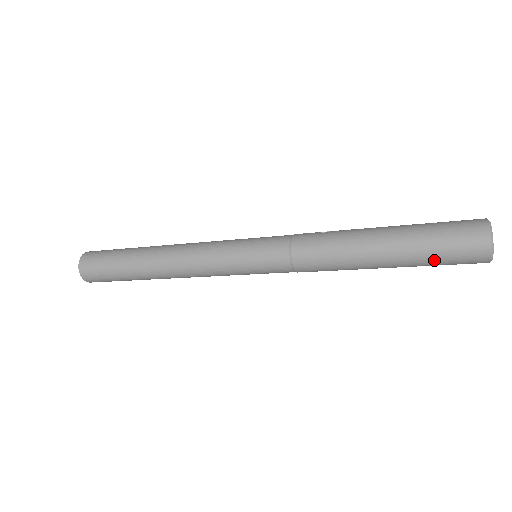
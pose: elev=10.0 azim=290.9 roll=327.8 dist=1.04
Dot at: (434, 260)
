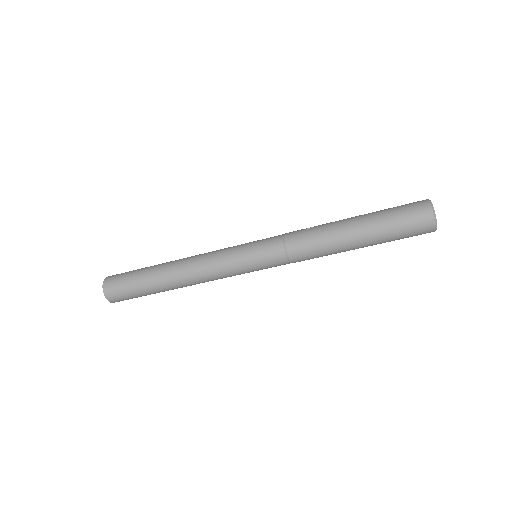
Dot at: (396, 238)
